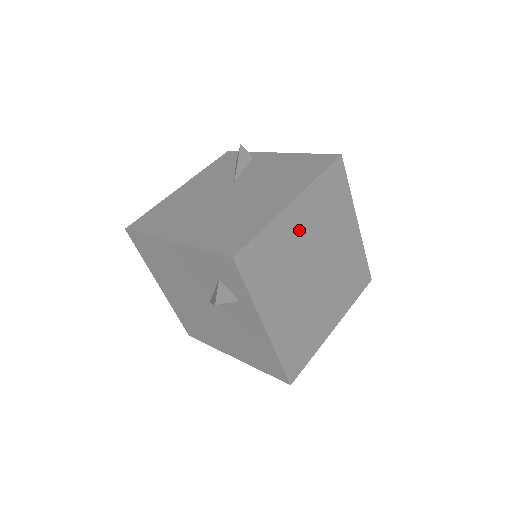
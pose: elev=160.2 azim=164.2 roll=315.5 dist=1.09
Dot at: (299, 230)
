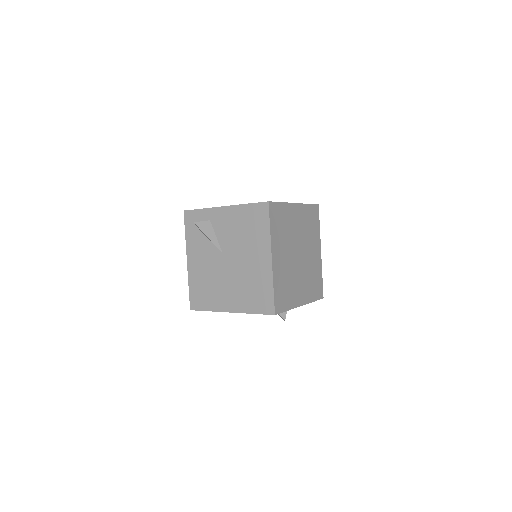
Dot at: occluded
